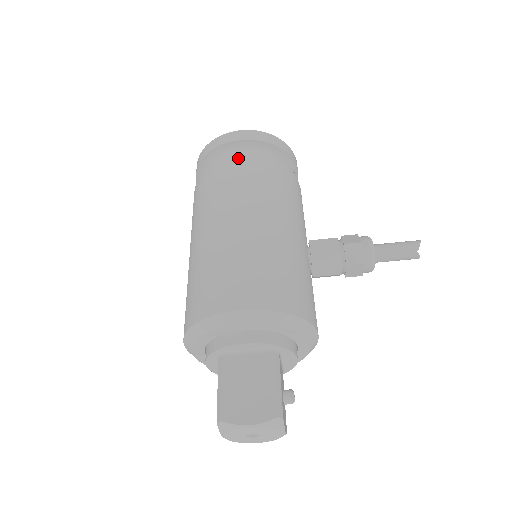
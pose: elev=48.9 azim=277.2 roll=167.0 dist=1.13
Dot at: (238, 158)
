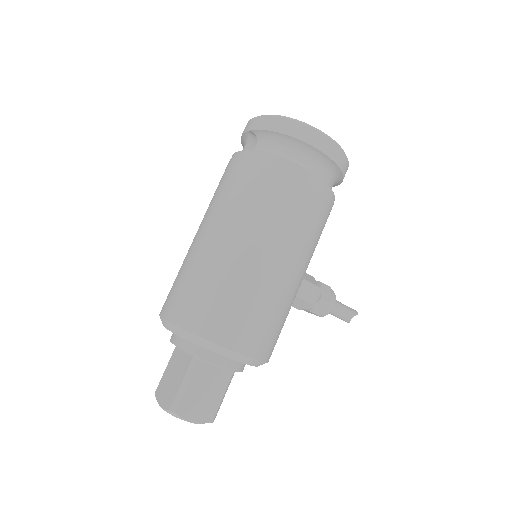
Dot at: (315, 181)
